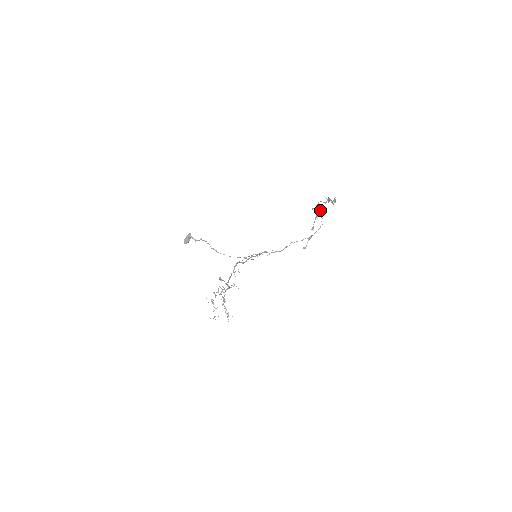
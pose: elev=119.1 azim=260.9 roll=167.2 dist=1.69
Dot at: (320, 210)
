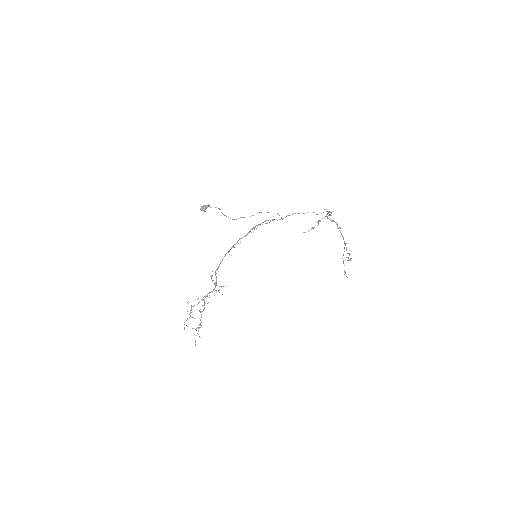
Dot at: (331, 215)
